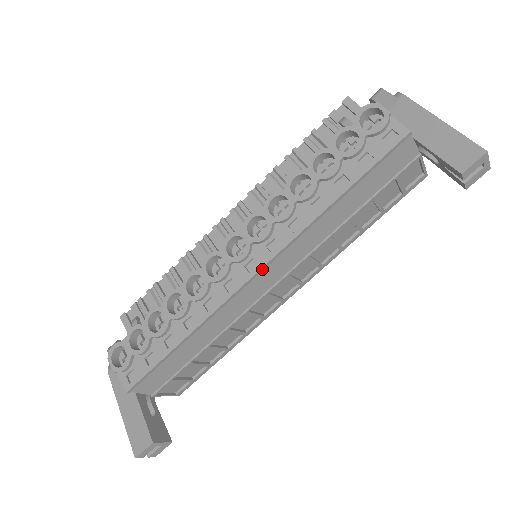
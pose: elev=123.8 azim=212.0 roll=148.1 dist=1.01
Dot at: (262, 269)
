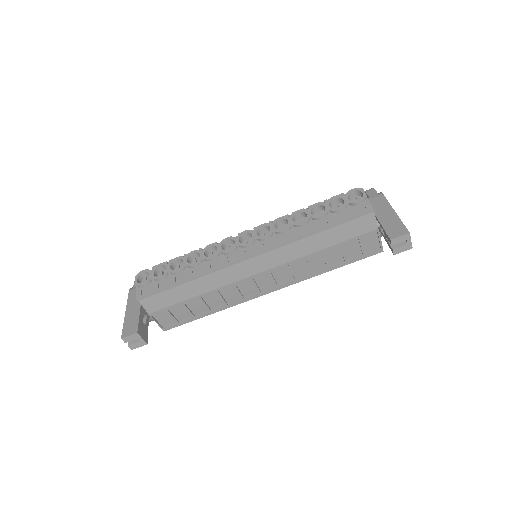
Dot at: (255, 255)
